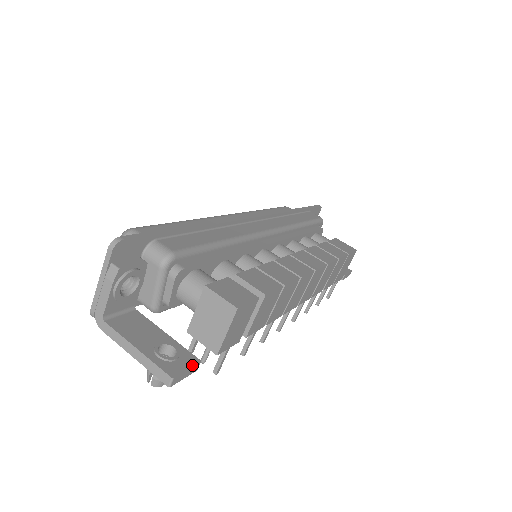
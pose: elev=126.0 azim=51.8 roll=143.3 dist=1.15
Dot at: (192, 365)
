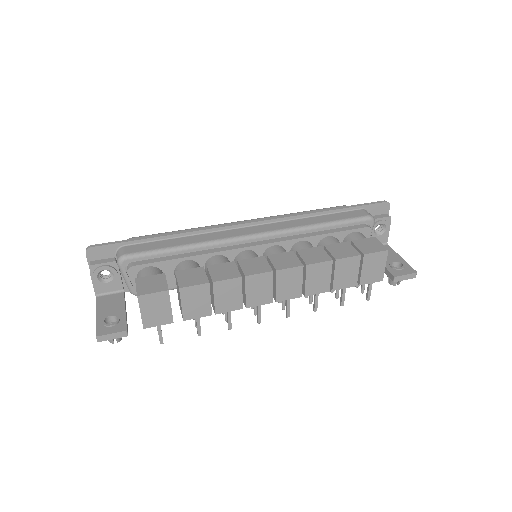
Dot at: (117, 331)
